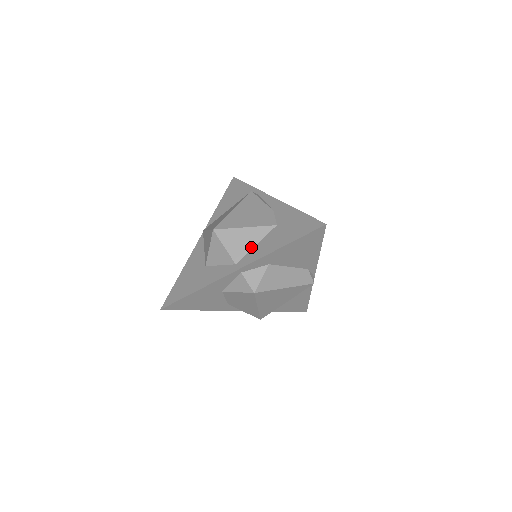
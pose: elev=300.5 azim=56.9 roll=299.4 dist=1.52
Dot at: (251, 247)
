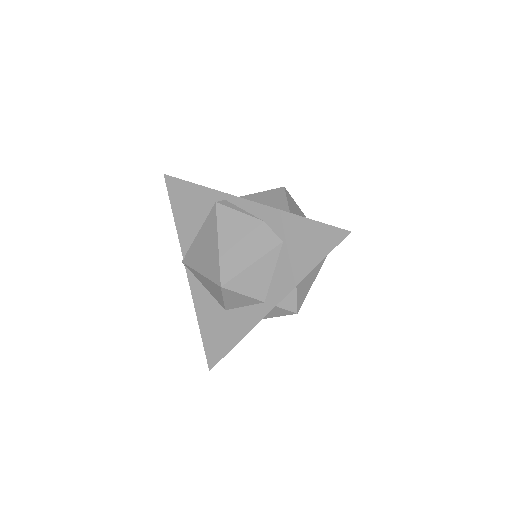
Dot at: (270, 278)
